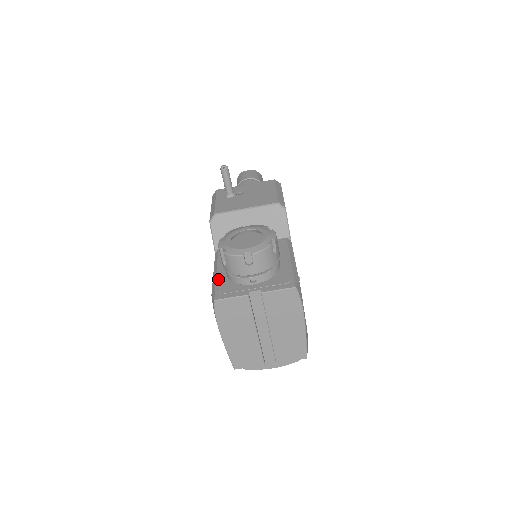
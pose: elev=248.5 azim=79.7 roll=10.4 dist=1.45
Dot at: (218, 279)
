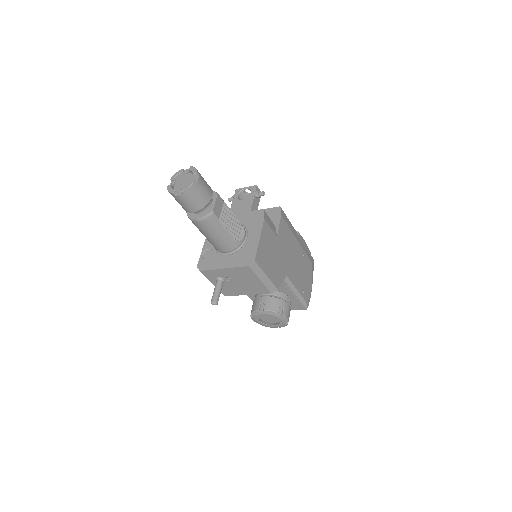
Dot at: occluded
